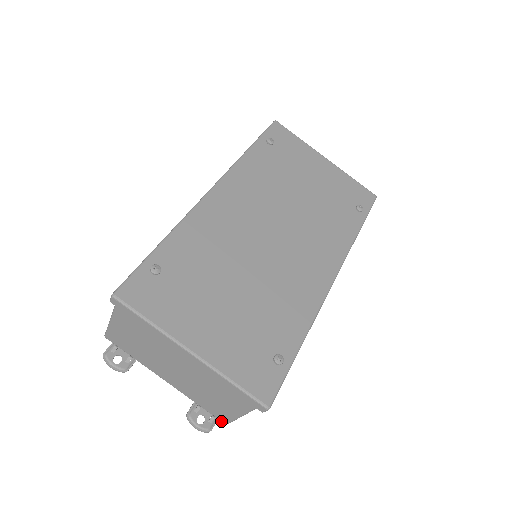
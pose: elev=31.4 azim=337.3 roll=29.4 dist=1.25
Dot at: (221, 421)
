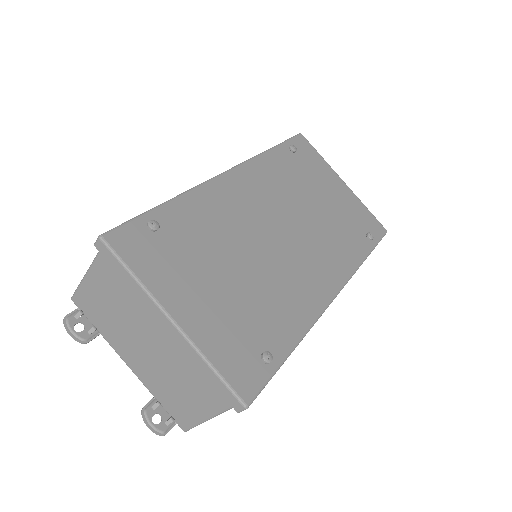
Dot at: (179, 426)
